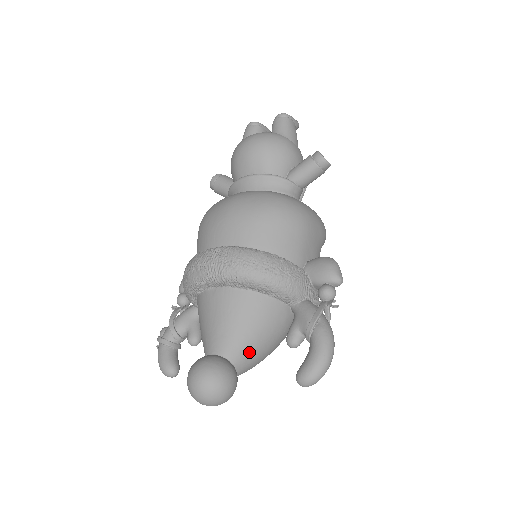
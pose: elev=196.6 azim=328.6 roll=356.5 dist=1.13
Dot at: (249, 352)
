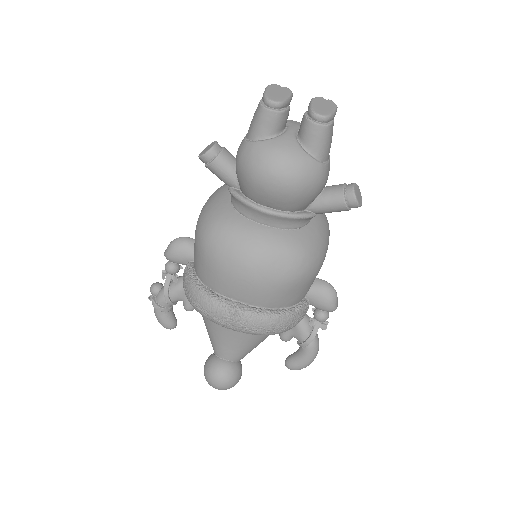
Dot at: occluded
